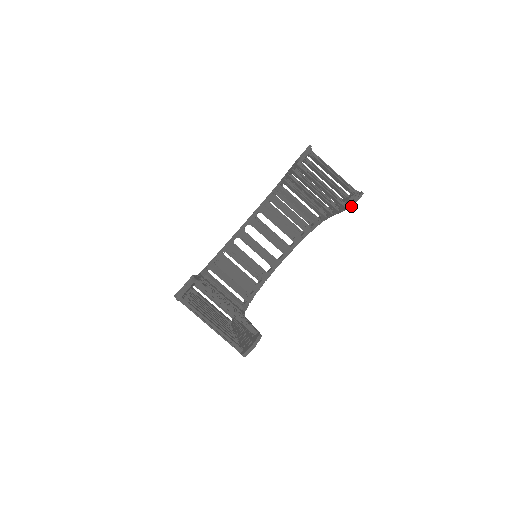
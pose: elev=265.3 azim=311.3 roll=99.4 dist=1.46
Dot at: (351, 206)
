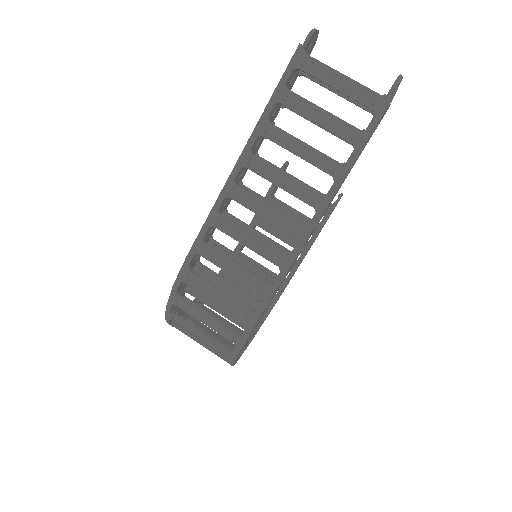
Dot at: (339, 198)
